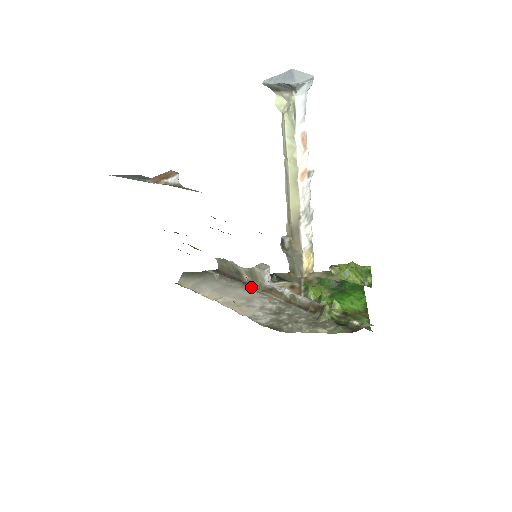
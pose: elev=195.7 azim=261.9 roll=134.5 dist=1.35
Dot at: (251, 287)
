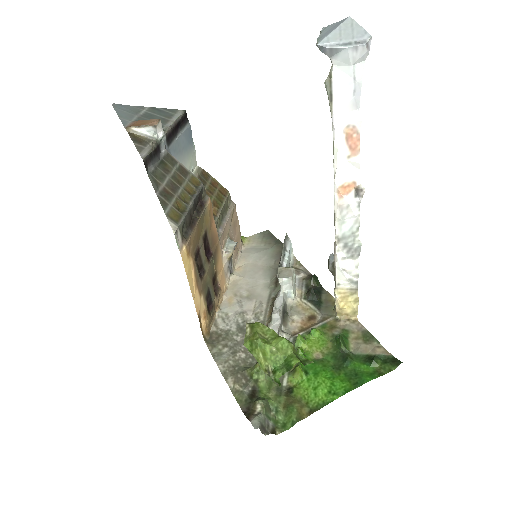
Dot at: (274, 286)
